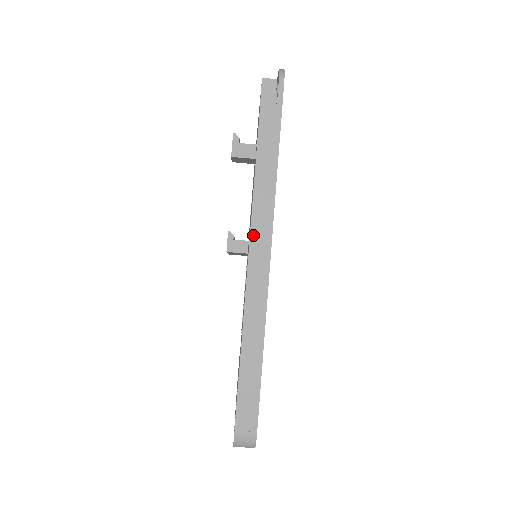
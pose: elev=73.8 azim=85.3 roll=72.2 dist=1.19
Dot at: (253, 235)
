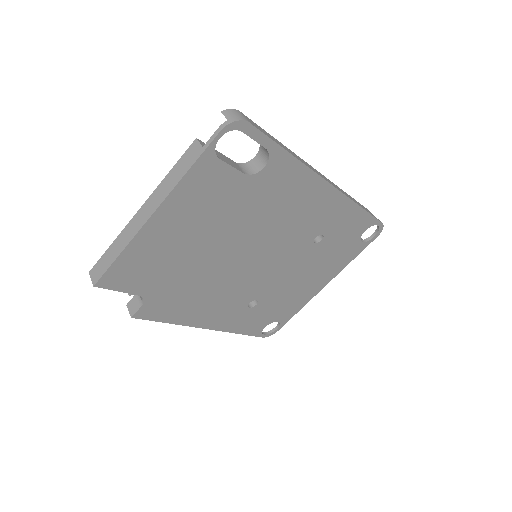
Dot at: occluded
